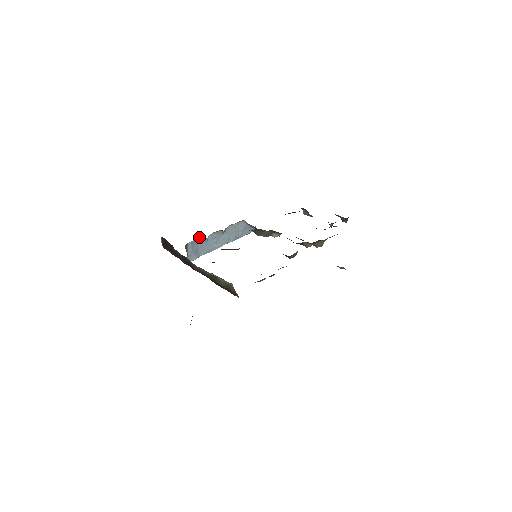
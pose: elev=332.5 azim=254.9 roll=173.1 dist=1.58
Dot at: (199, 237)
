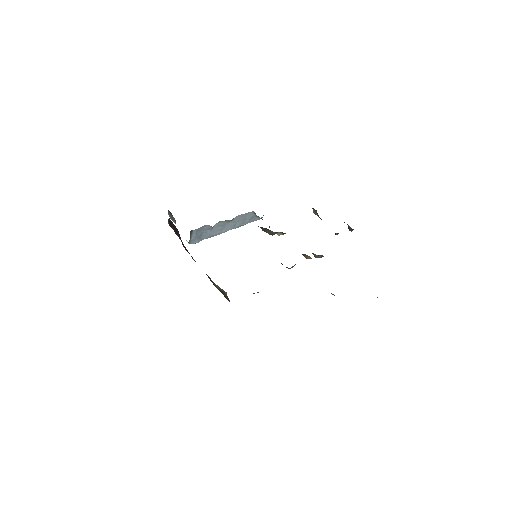
Dot at: (205, 225)
